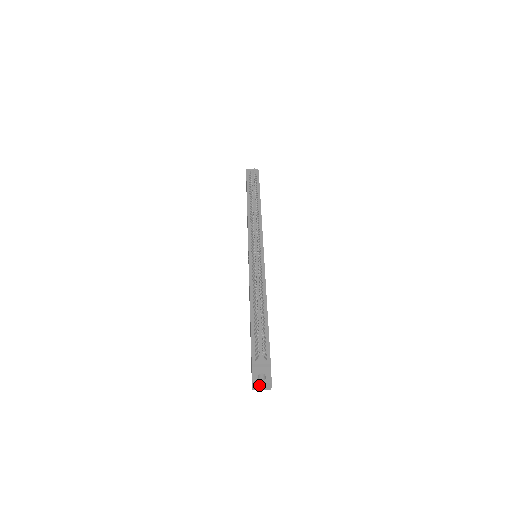
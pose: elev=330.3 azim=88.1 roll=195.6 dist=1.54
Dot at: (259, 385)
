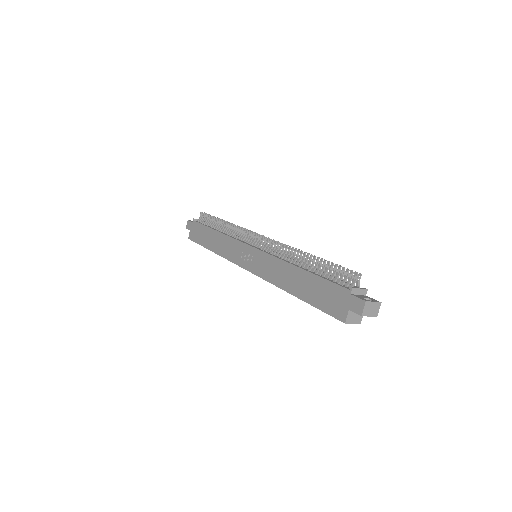
Dot at: (370, 306)
